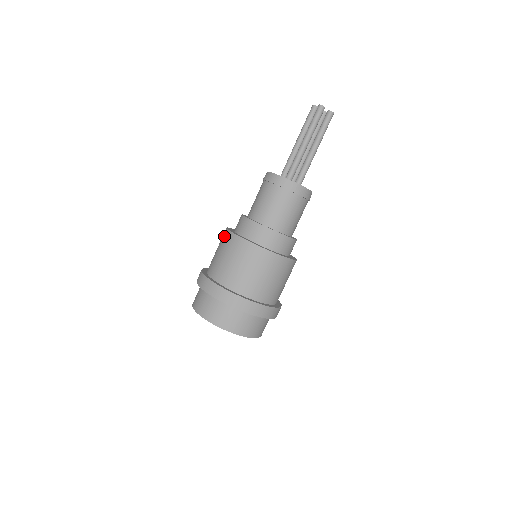
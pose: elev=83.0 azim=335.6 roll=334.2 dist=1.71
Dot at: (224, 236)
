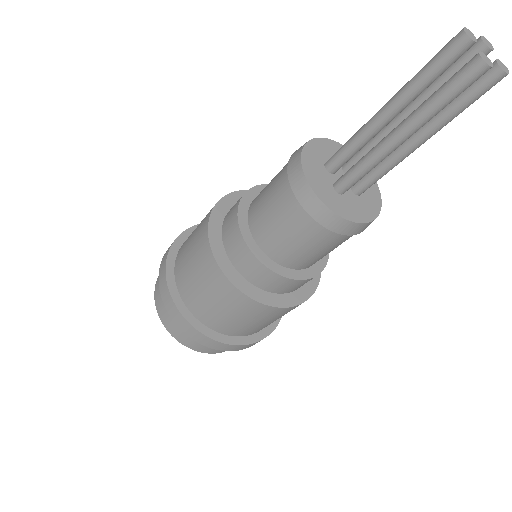
Dot at: (202, 246)
